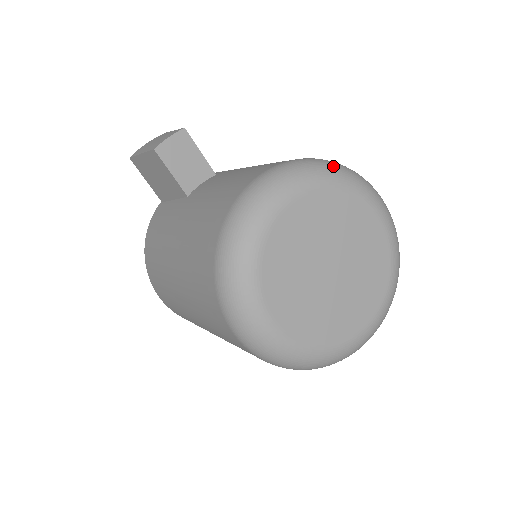
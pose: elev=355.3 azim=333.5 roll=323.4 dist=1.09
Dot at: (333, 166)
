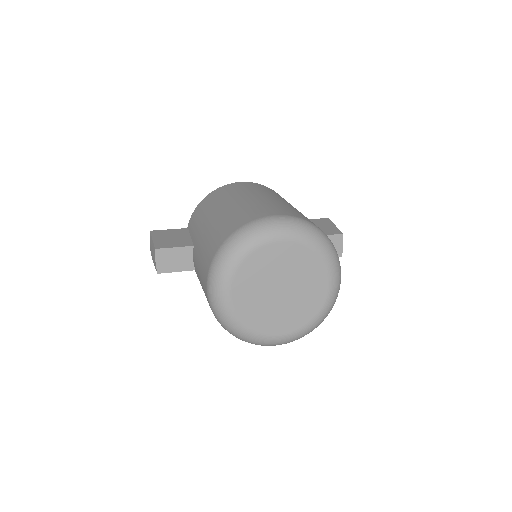
Dot at: (230, 250)
